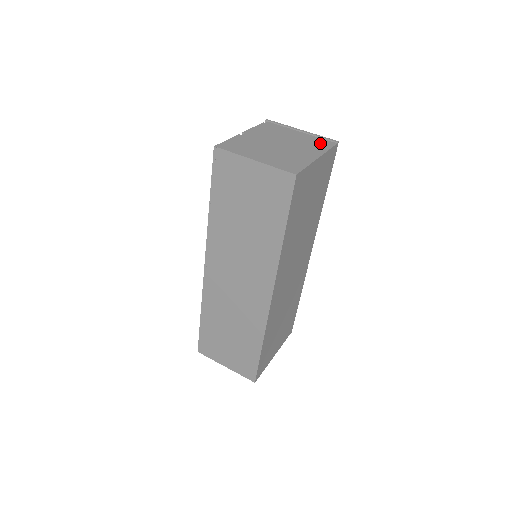
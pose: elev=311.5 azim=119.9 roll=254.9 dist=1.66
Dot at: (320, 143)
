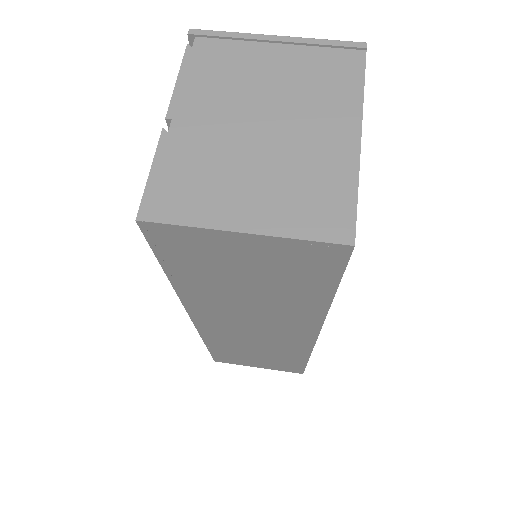
Dot at: (335, 71)
